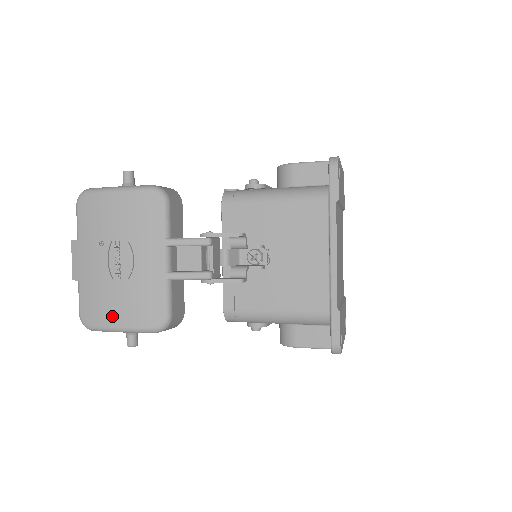
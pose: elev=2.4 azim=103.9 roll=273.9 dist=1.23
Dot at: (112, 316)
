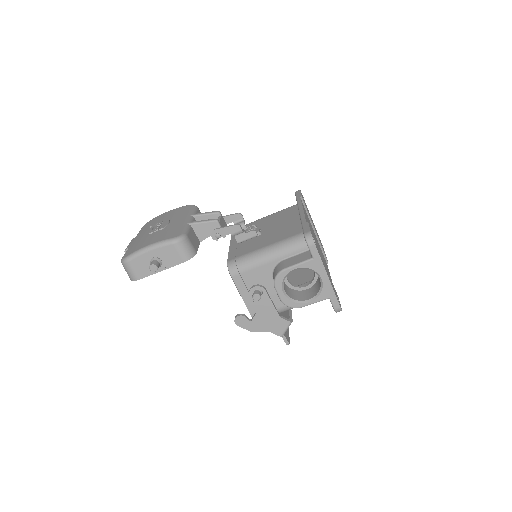
Dot at: (146, 244)
